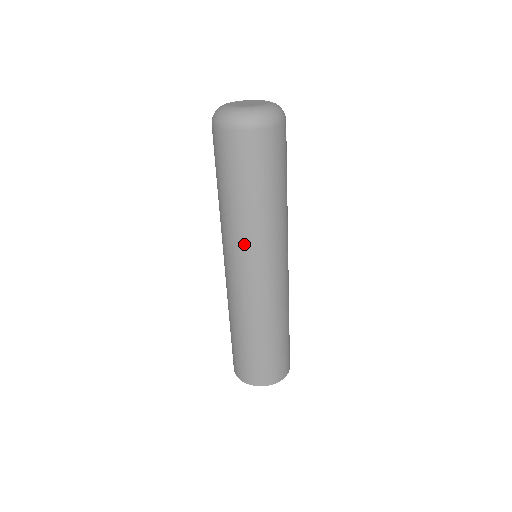
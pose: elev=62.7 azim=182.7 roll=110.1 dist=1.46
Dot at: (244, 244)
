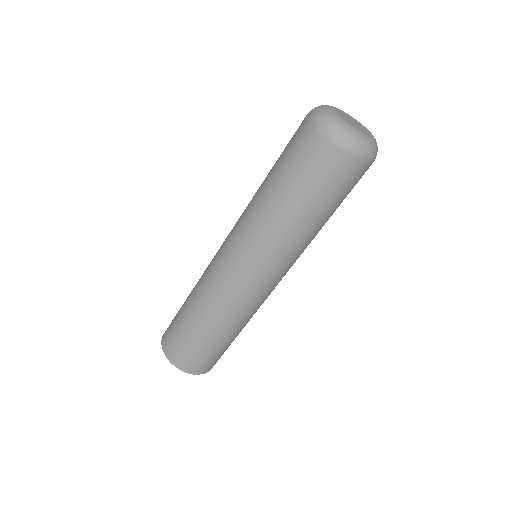
Dot at: (248, 233)
